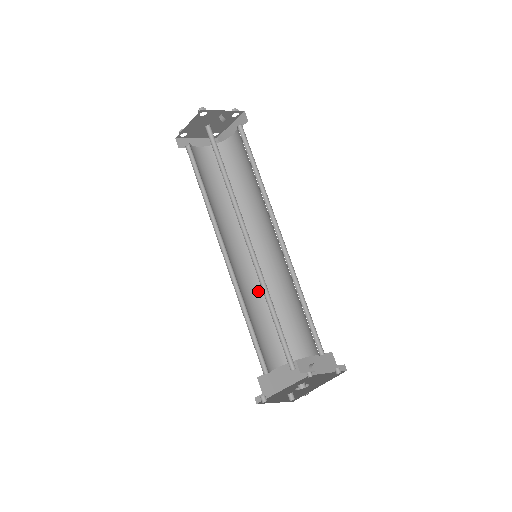
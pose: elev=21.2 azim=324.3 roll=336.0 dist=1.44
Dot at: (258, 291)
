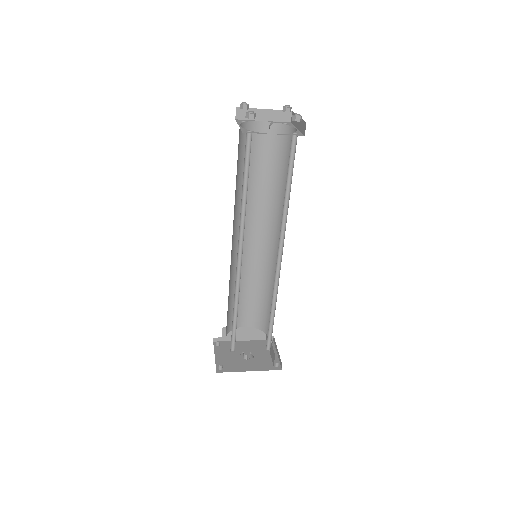
Dot at: (257, 271)
